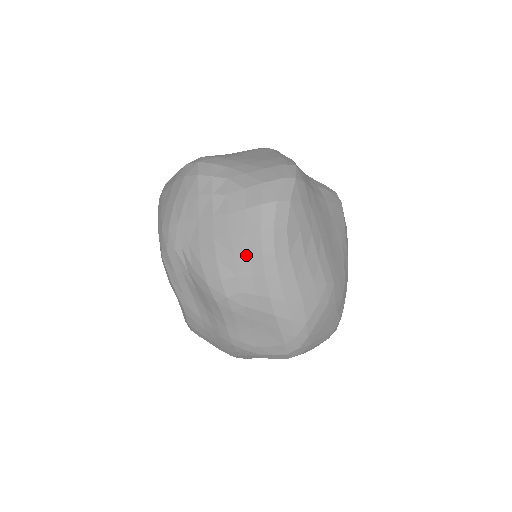
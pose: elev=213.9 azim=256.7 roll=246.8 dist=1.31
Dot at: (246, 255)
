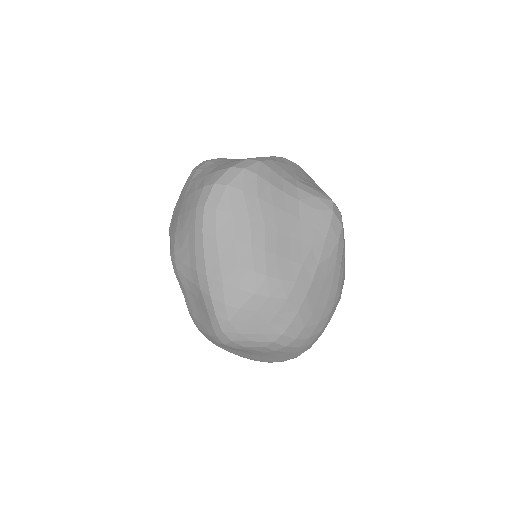
Dot at: (188, 230)
